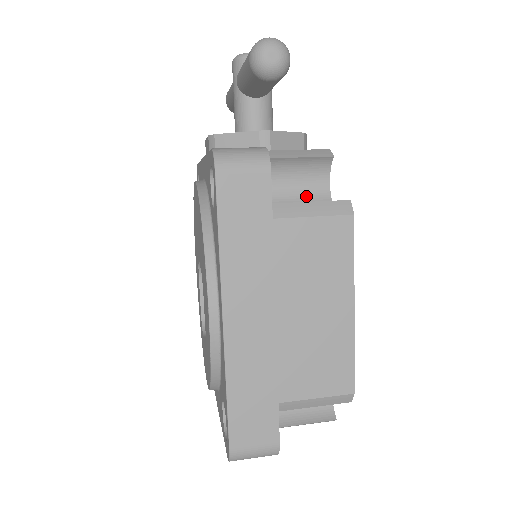
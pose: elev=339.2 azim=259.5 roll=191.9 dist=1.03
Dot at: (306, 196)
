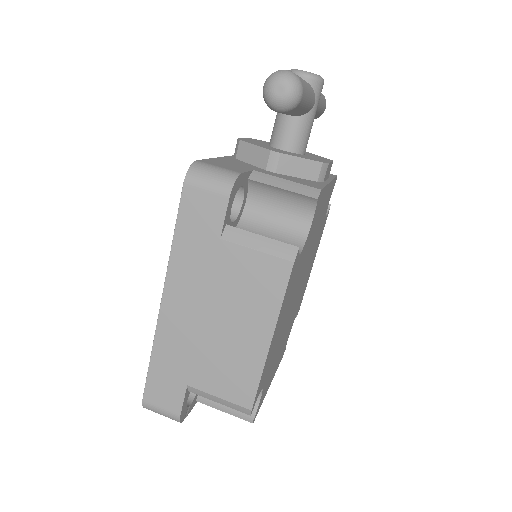
Dot at: (285, 225)
